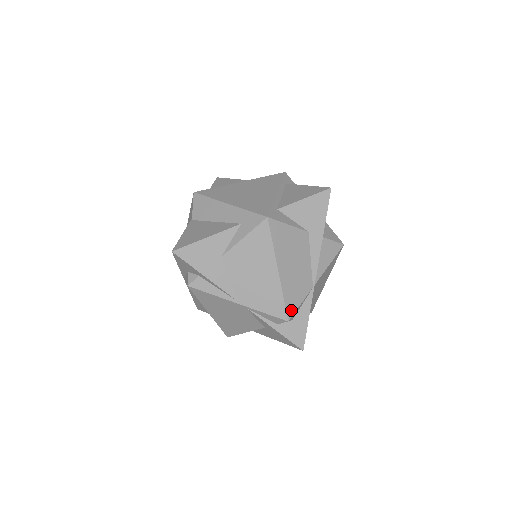
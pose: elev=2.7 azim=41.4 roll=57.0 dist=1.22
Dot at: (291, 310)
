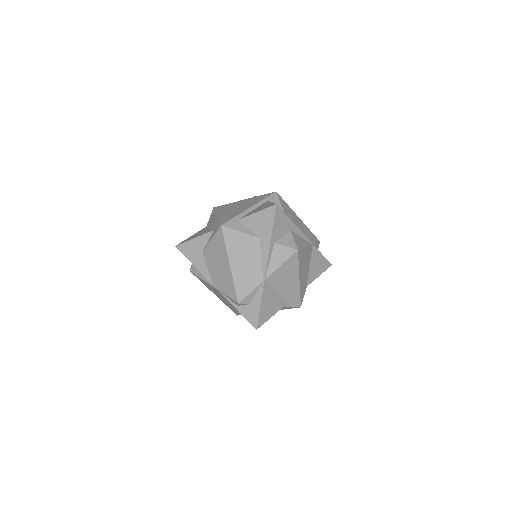
Dot at: (241, 295)
